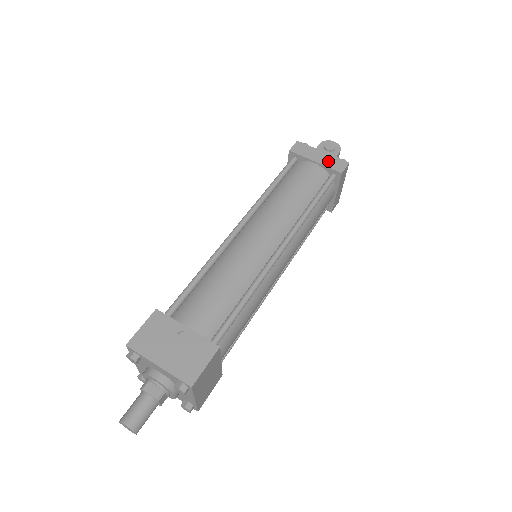
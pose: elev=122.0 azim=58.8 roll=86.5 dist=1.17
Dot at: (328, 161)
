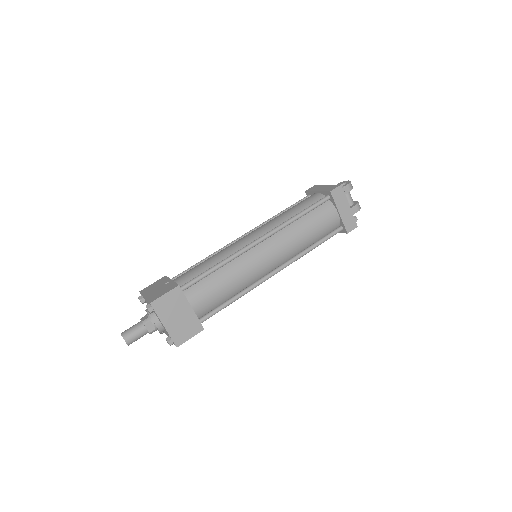
Dot at: (326, 188)
